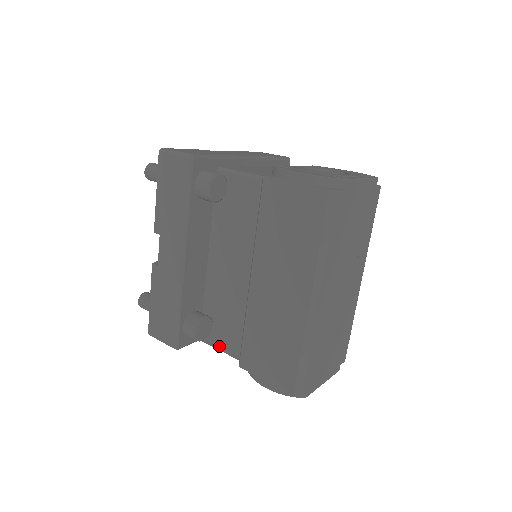
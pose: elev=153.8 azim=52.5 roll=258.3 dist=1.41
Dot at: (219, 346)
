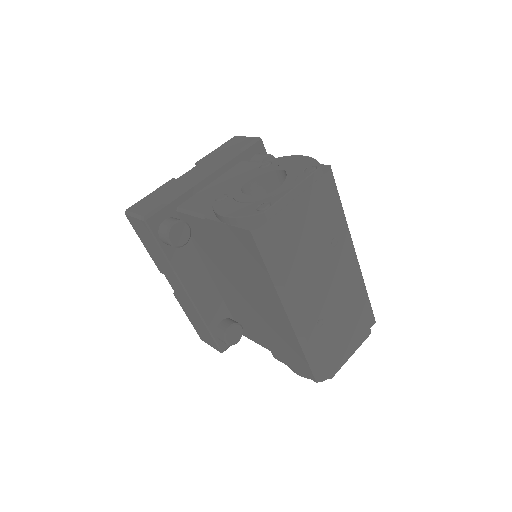
Dot at: (255, 341)
